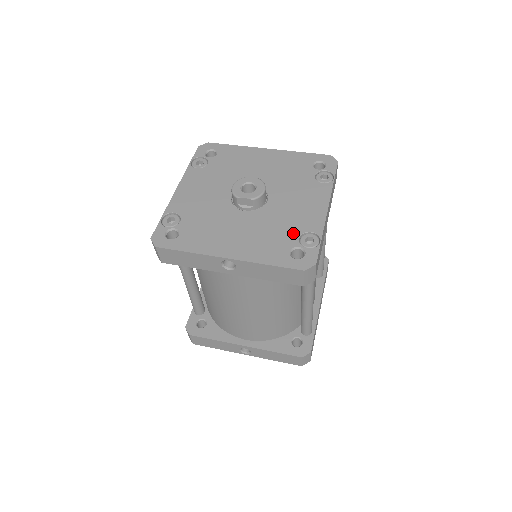
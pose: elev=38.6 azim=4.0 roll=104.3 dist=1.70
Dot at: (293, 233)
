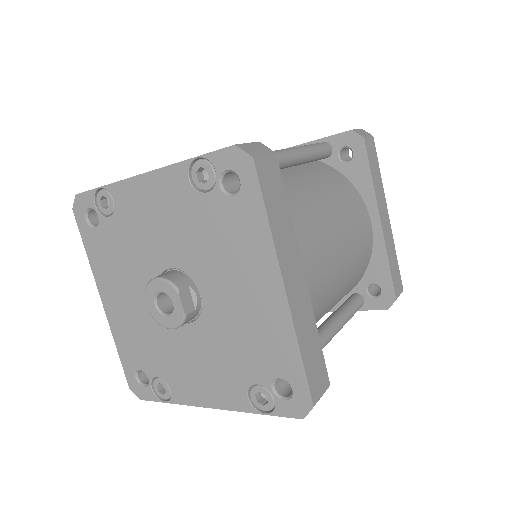
Dot at: (159, 369)
